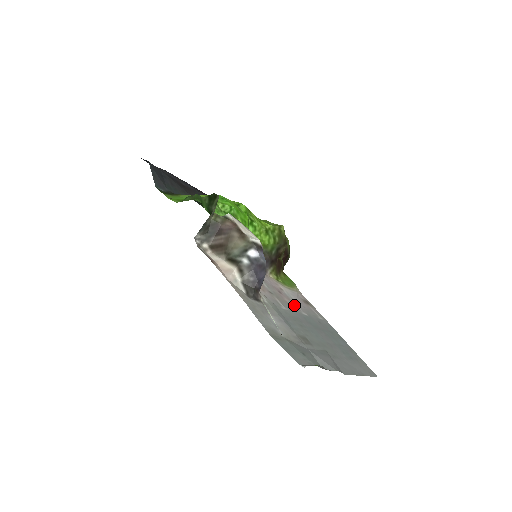
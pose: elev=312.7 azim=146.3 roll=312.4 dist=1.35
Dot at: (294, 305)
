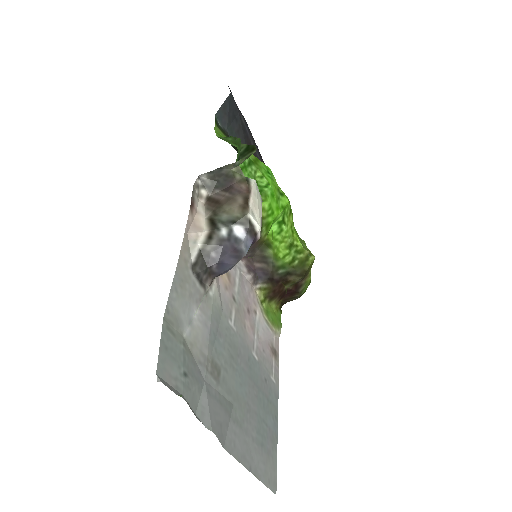
Dot at: (252, 336)
